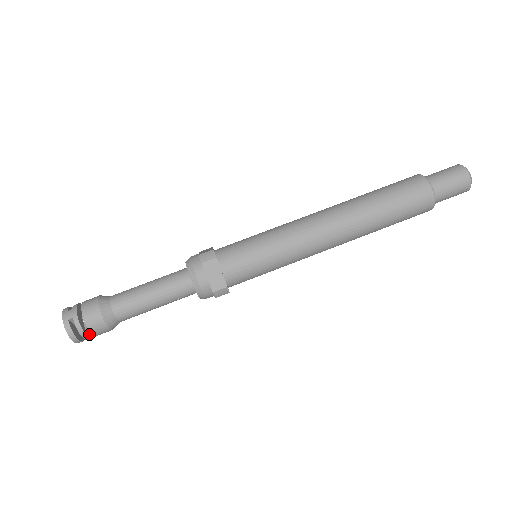
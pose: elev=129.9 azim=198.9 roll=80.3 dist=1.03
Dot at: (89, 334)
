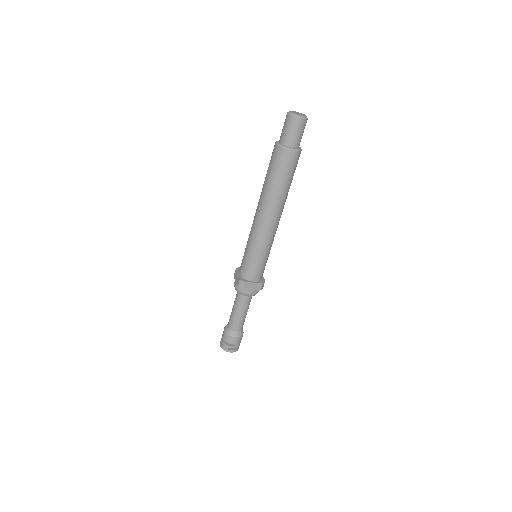
Dot at: (239, 344)
